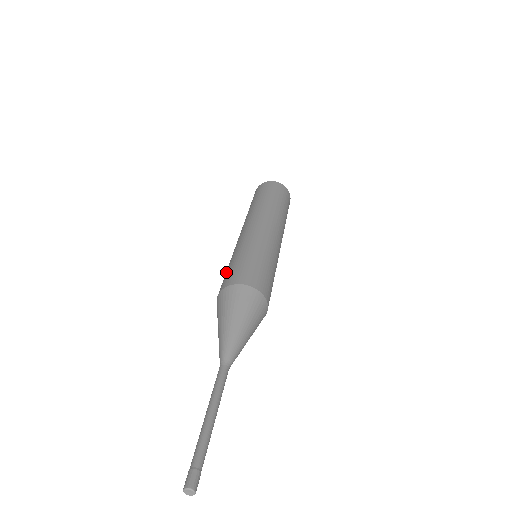
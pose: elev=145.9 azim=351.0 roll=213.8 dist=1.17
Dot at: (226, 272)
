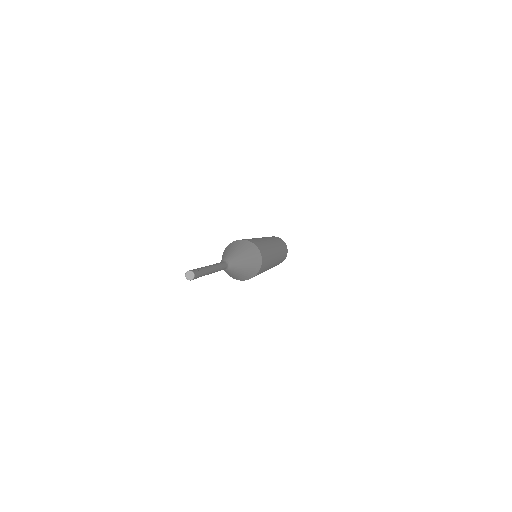
Dot at: occluded
